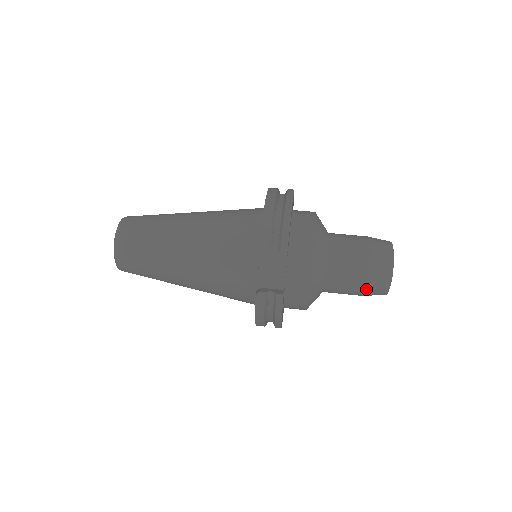
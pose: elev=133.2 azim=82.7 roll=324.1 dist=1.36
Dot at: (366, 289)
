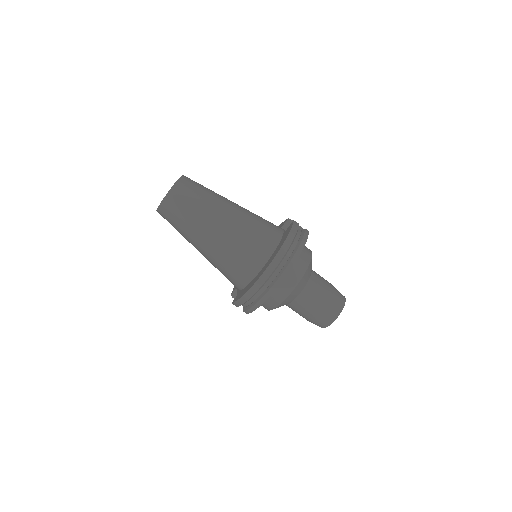
Dot at: occluded
